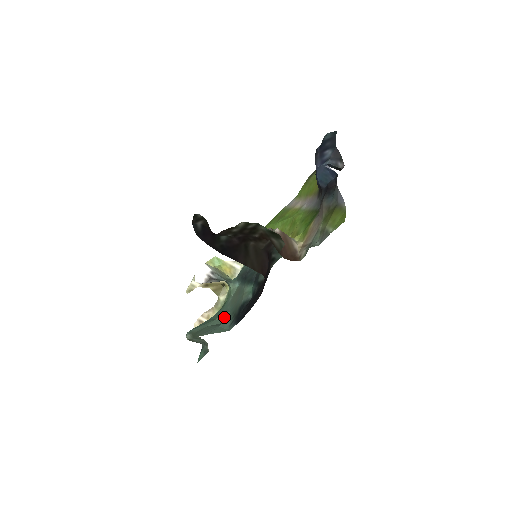
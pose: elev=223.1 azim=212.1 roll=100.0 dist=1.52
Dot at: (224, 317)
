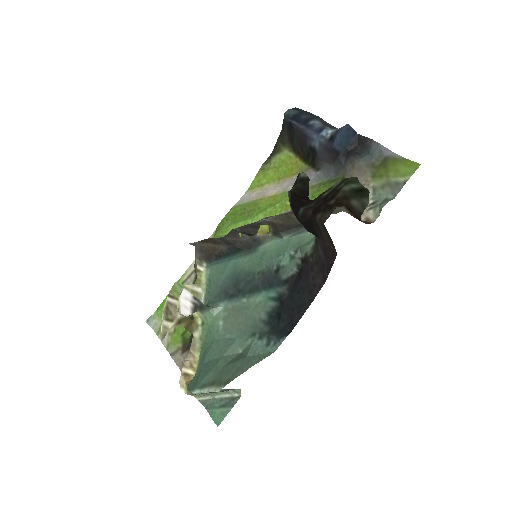
Dot at: (234, 348)
